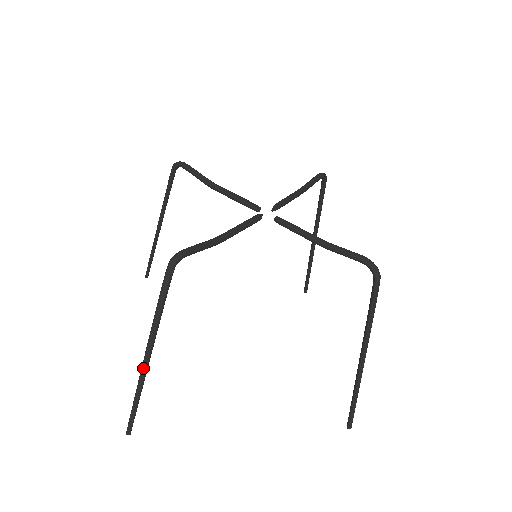
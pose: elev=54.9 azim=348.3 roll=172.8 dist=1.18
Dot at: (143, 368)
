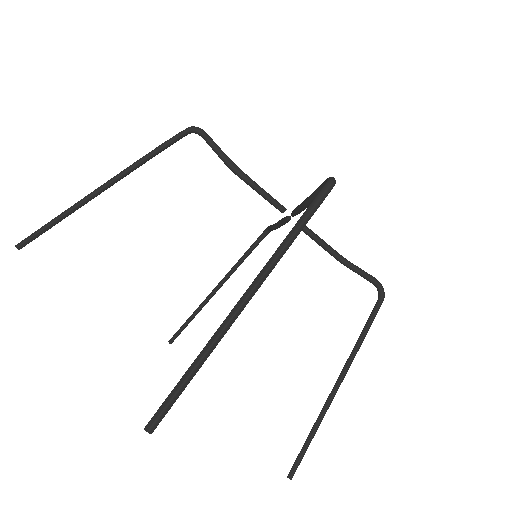
Dot at: (95, 190)
